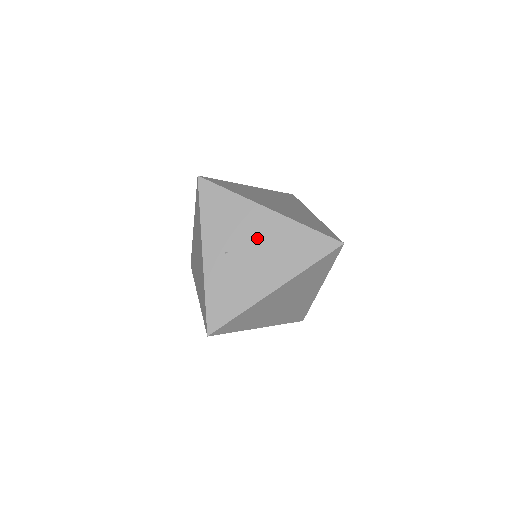
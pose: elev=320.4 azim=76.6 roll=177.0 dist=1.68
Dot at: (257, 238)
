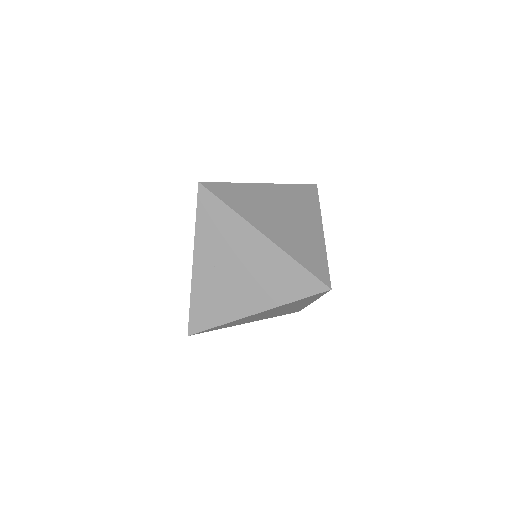
Dot at: (247, 261)
